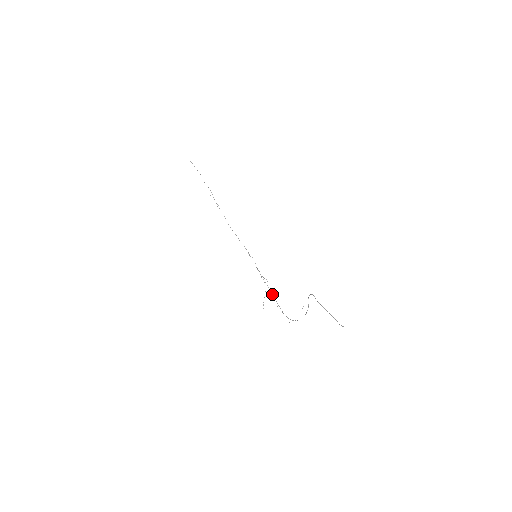
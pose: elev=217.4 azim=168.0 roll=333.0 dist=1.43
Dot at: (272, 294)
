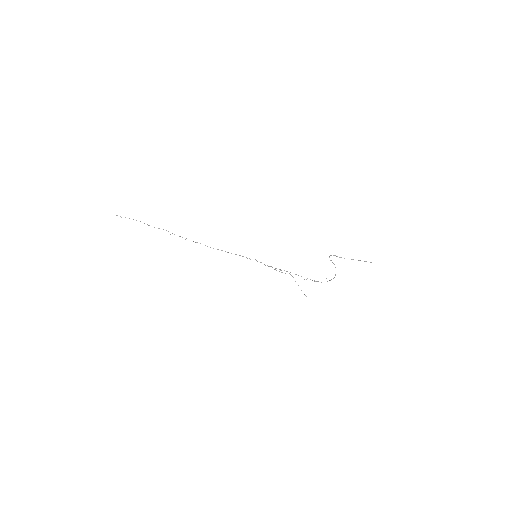
Dot at: occluded
